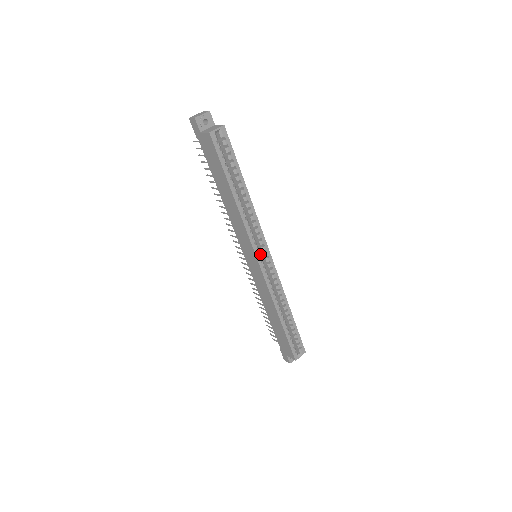
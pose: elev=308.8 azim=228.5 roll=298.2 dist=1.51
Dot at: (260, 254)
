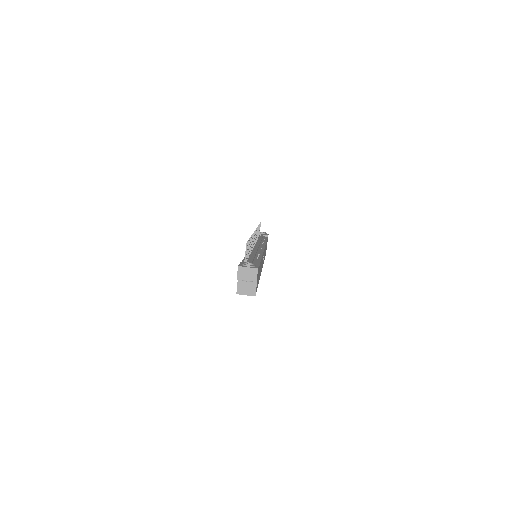
Dot at: occluded
